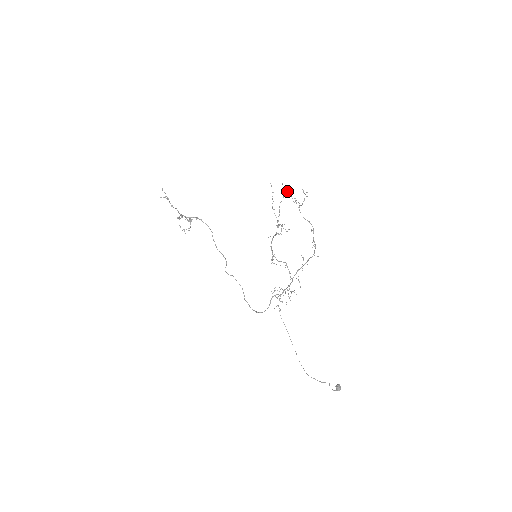
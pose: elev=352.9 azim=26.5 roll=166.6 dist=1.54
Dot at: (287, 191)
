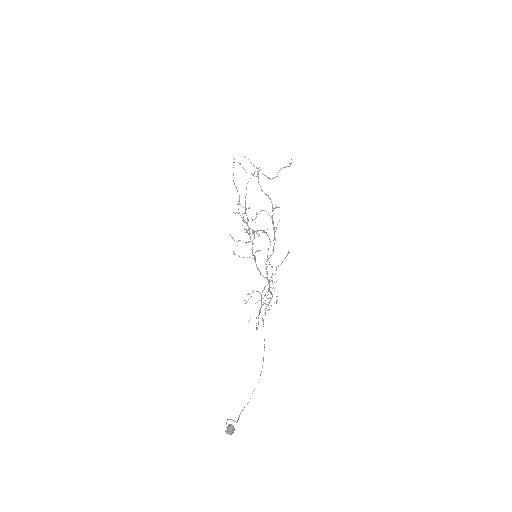
Dot at: (253, 164)
